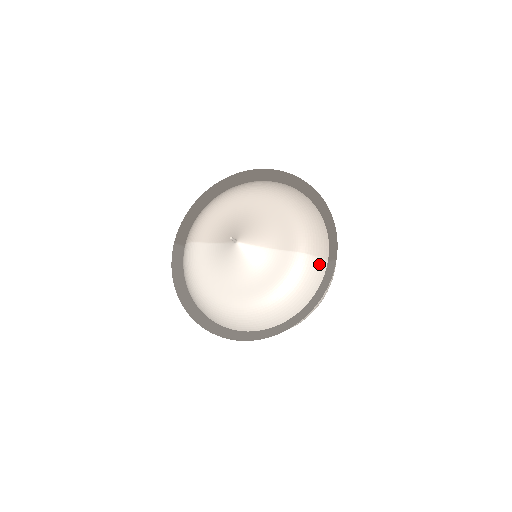
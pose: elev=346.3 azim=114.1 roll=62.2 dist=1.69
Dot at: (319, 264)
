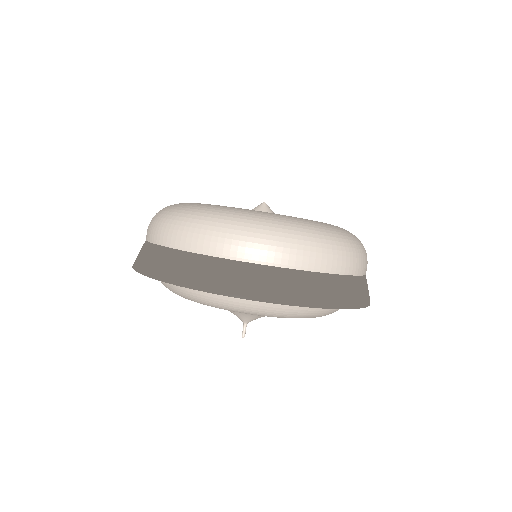
Dot at: occluded
